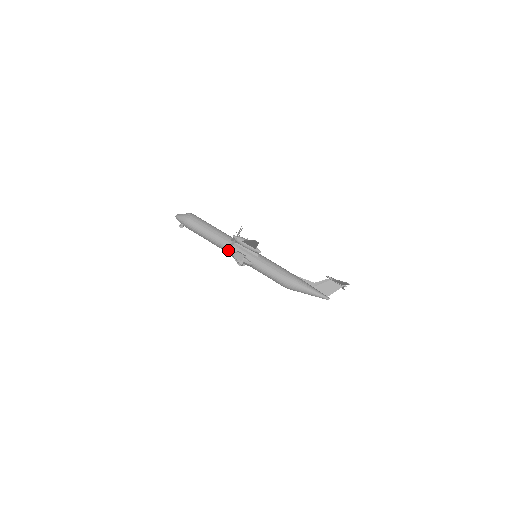
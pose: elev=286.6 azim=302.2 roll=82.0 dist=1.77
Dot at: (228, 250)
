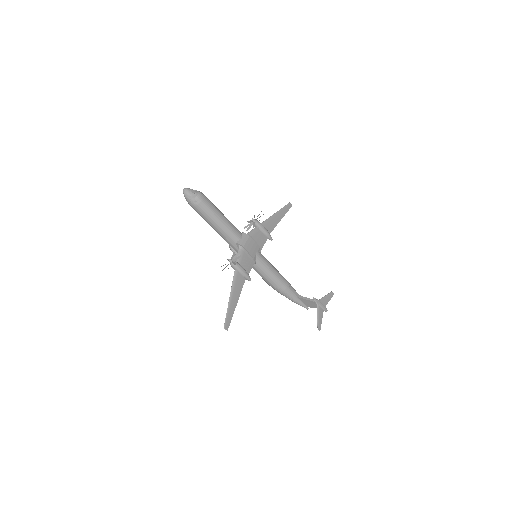
Dot at: (229, 245)
